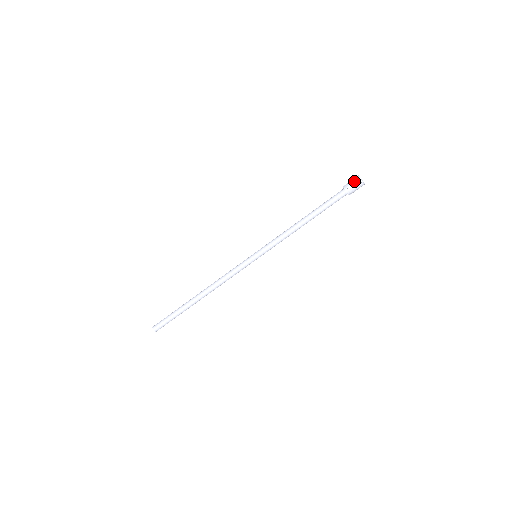
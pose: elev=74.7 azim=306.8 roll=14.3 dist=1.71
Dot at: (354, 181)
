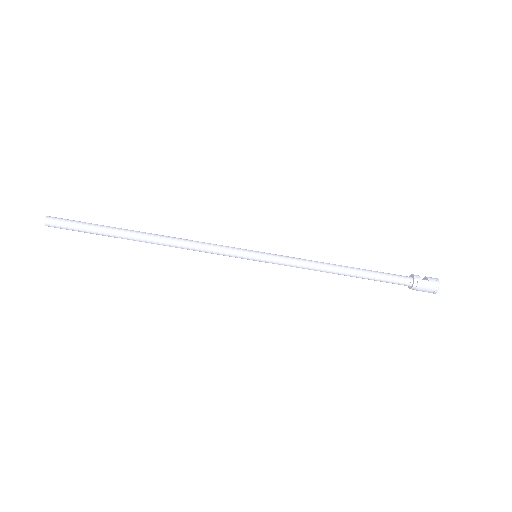
Dot at: (429, 289)
